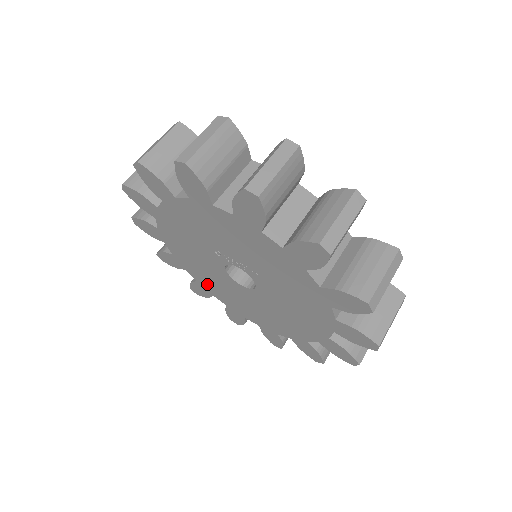
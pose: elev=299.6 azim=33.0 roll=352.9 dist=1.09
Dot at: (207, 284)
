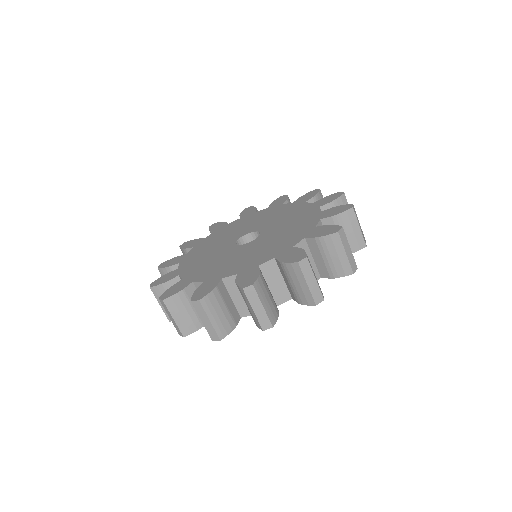
Dot at: occluded
